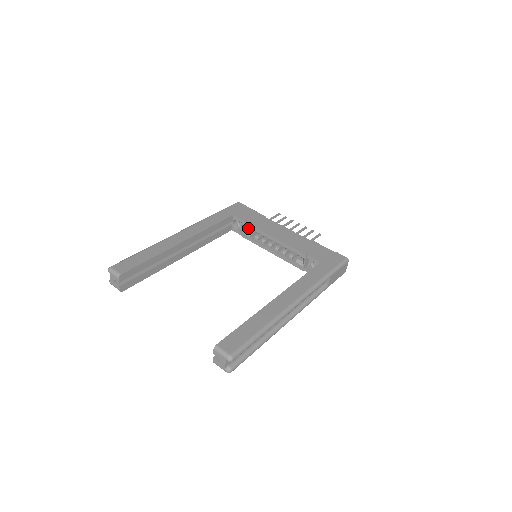
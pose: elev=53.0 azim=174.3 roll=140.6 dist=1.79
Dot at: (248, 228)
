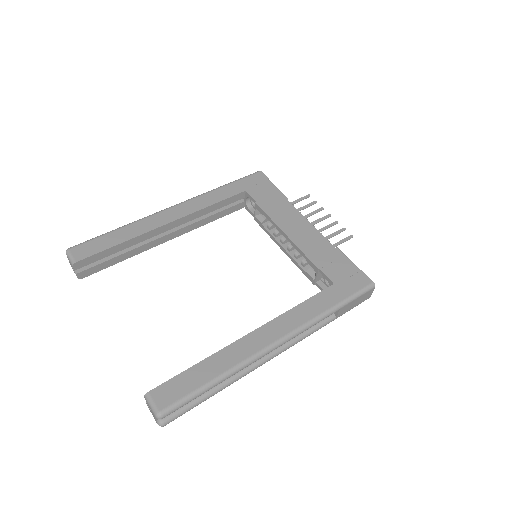
Dot at: (260, 212)
